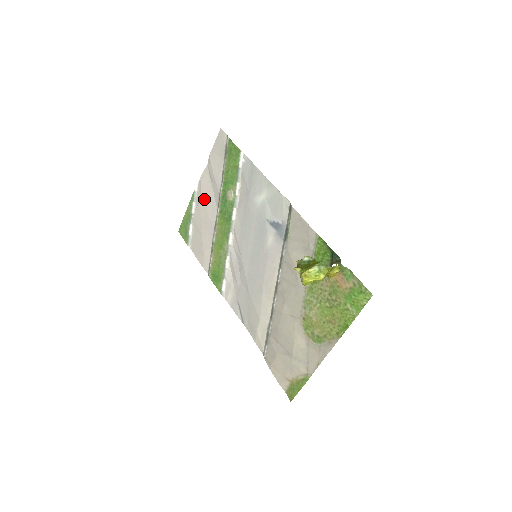
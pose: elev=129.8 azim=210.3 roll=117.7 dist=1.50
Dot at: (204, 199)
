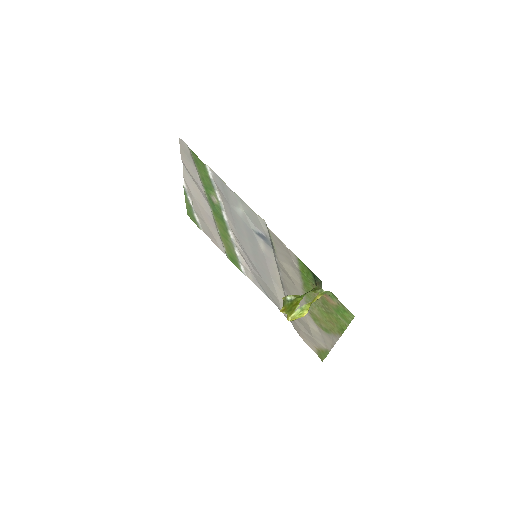
Dot at: (195, 196)
